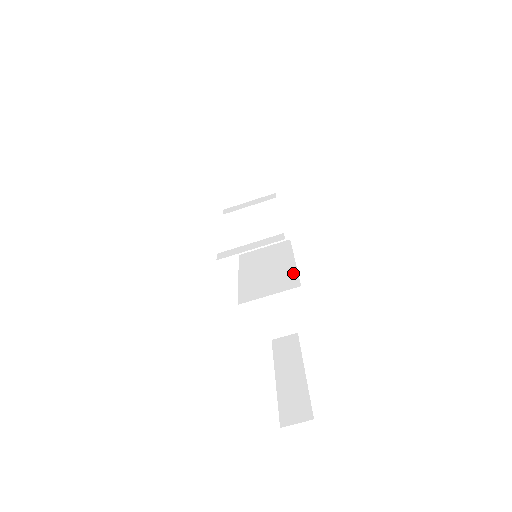
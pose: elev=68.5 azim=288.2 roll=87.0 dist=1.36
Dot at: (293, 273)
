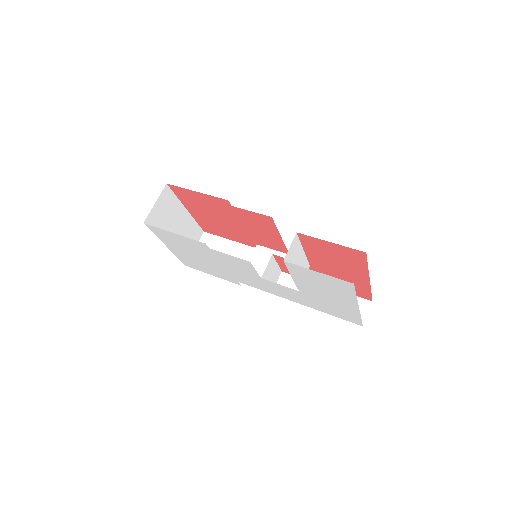
Dot at: occluded
